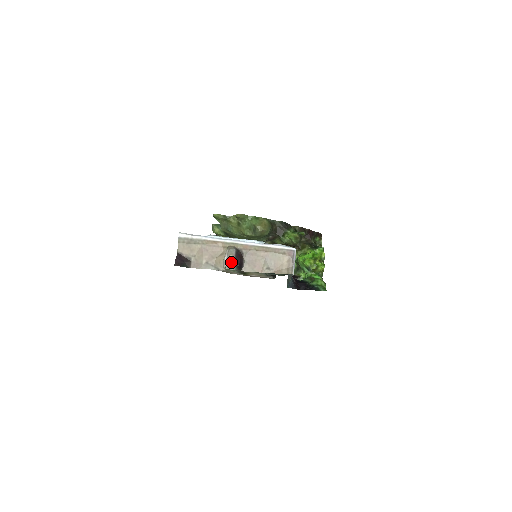
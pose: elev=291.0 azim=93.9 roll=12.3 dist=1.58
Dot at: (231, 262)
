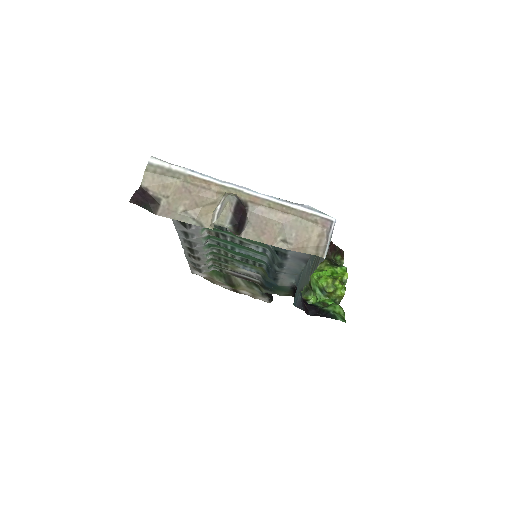
Dot at: (226, 215)
